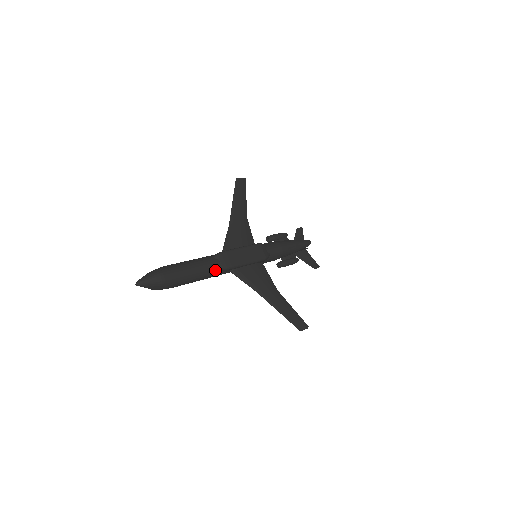
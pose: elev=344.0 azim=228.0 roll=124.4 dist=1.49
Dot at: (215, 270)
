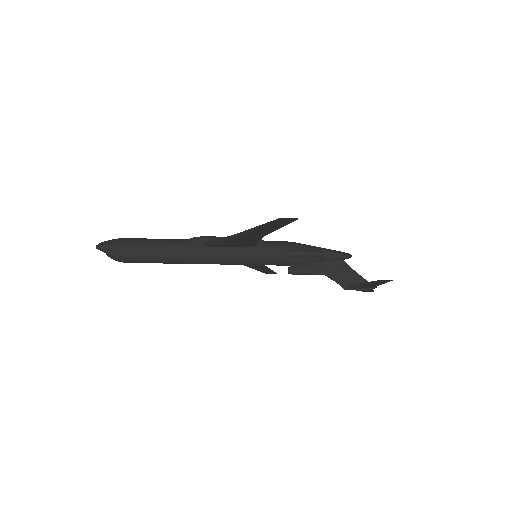
Dot at: (184, 241)
